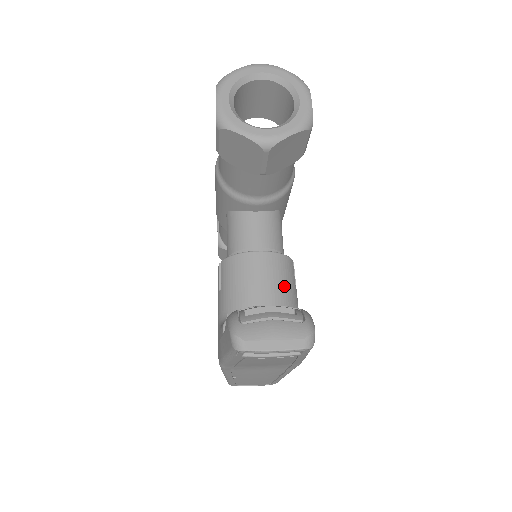
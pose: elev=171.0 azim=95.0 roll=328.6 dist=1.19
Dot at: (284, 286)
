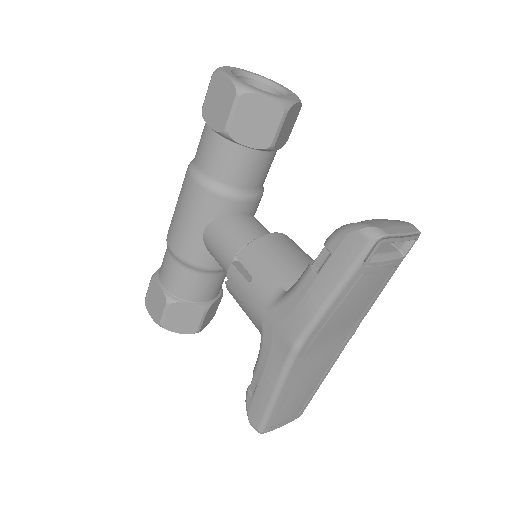
Dot at: (311, 258)
